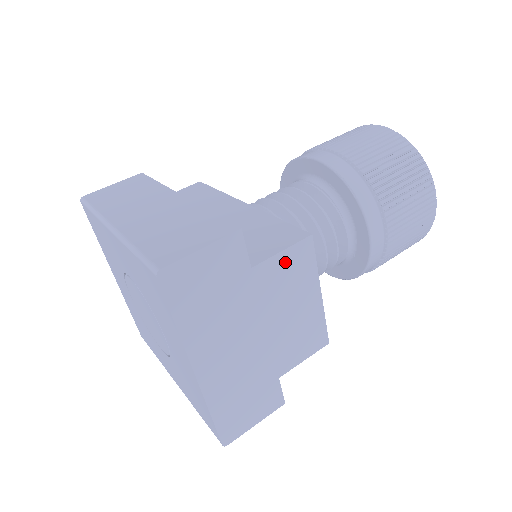
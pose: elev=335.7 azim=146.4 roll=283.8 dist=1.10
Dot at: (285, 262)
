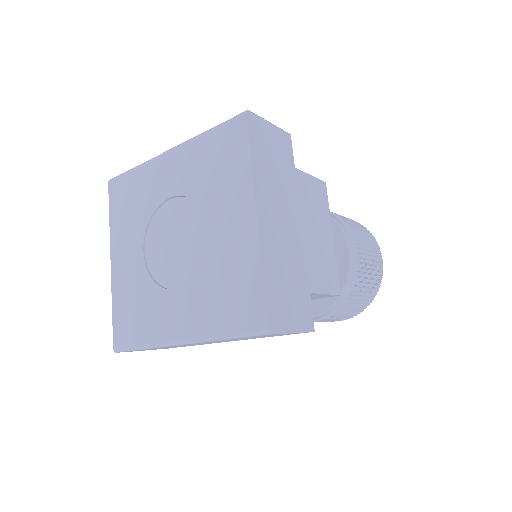
Dot at: (312, 186)
